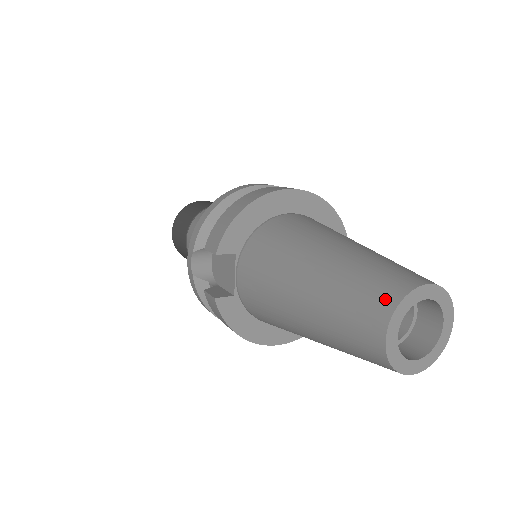
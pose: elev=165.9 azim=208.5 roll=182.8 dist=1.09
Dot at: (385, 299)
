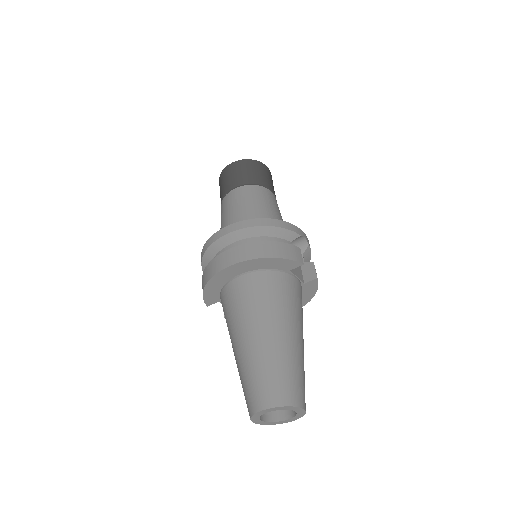
Dot at: (248, 409)
